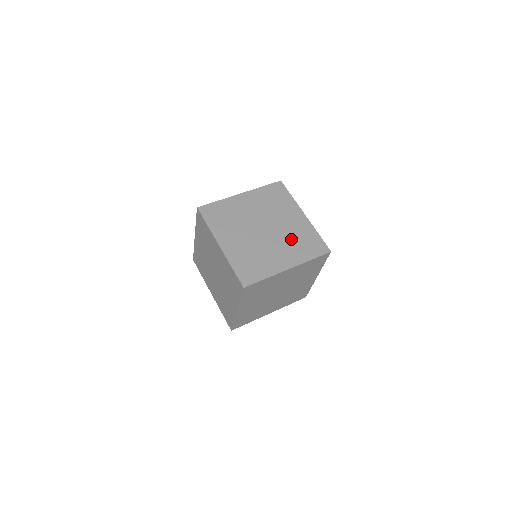
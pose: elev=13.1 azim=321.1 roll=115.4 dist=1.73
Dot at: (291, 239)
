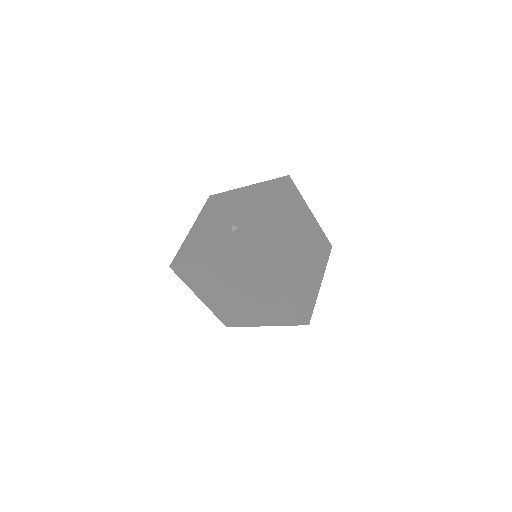
Dot at: (314, 249)
